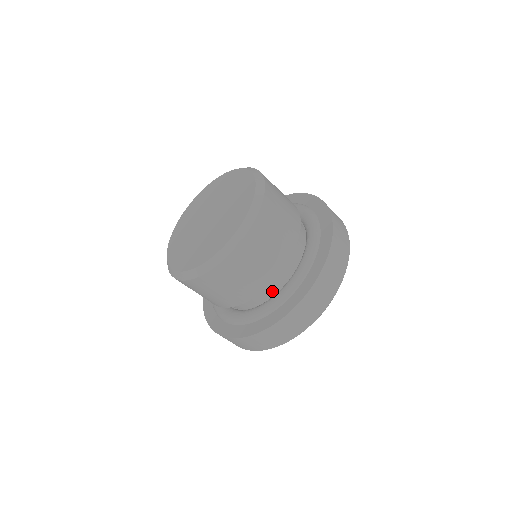
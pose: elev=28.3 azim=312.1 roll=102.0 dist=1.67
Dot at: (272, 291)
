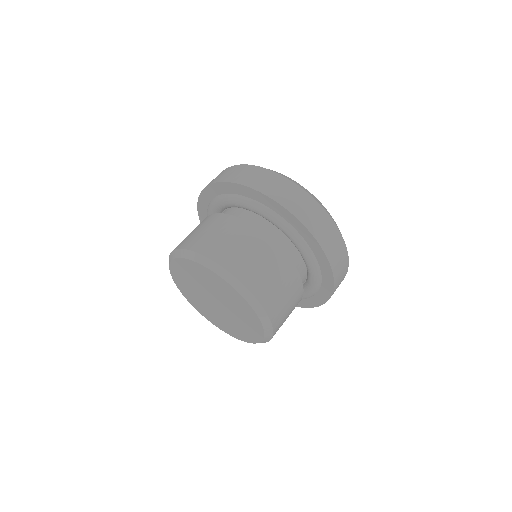
Dot at: occluded
